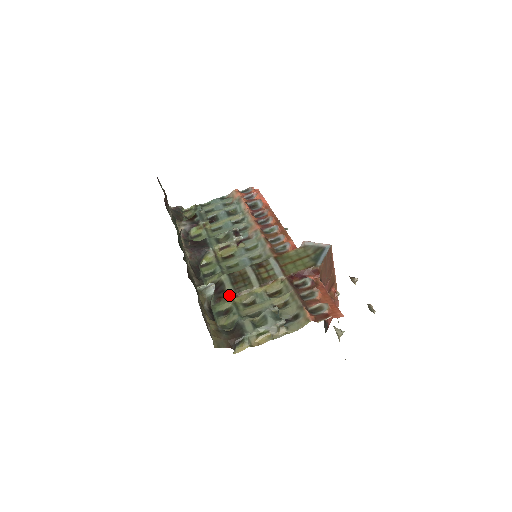
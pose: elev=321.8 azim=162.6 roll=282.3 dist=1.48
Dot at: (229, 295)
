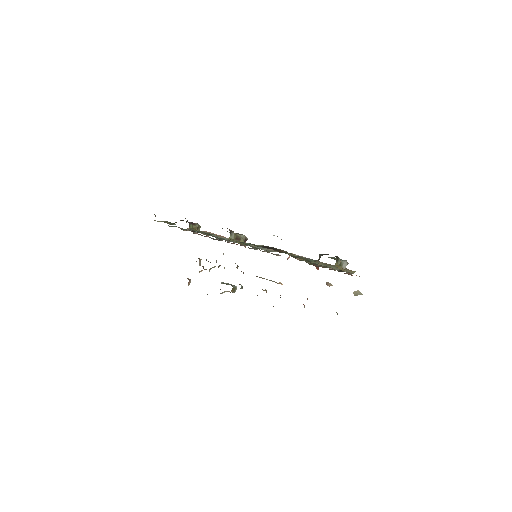
Dot at: occluded
